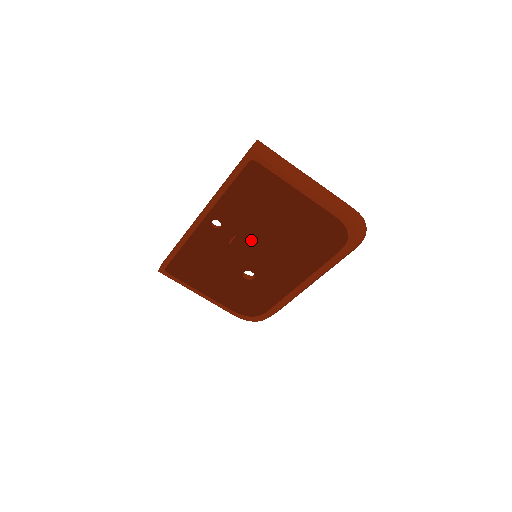
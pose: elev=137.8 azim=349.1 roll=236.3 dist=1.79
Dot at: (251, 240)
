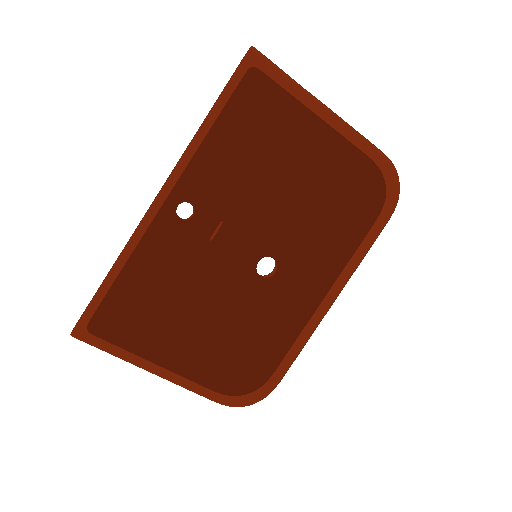
Dot at: (264, 199)
